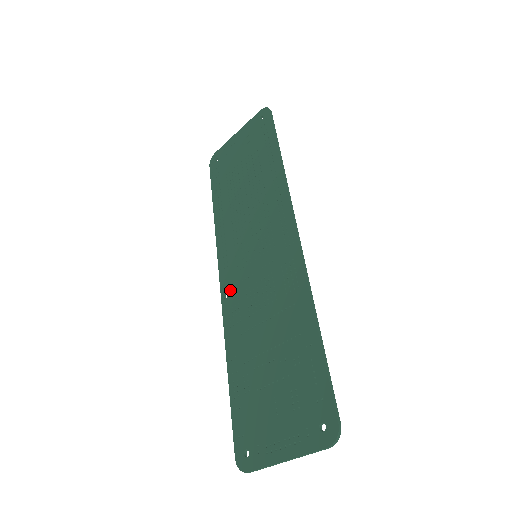
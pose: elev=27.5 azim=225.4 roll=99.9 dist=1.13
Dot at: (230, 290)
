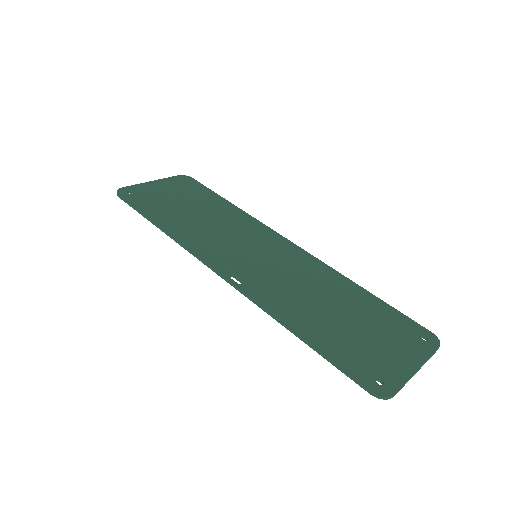
Dot at: (243, 277)
